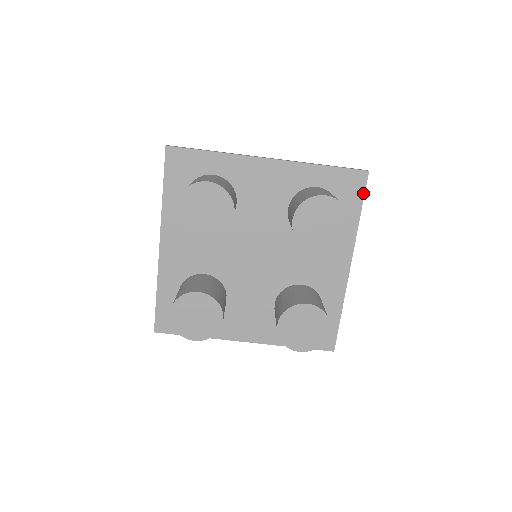
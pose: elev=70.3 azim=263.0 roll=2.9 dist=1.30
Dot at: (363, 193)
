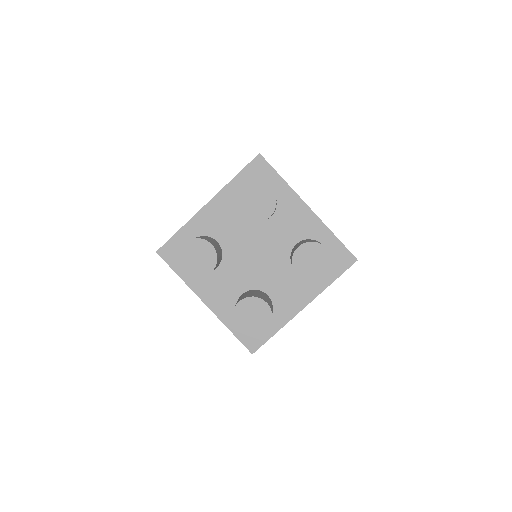
Dot at: (345, 270)
